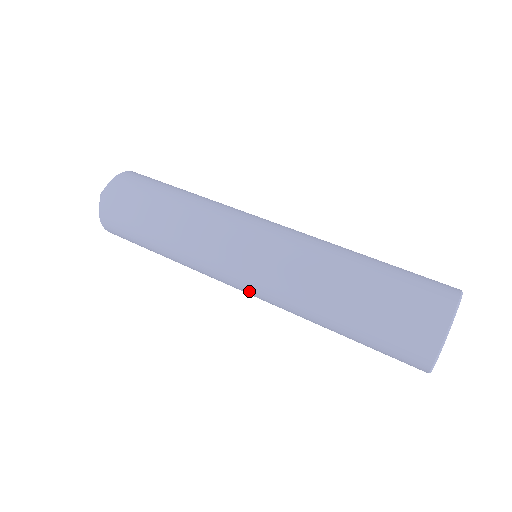
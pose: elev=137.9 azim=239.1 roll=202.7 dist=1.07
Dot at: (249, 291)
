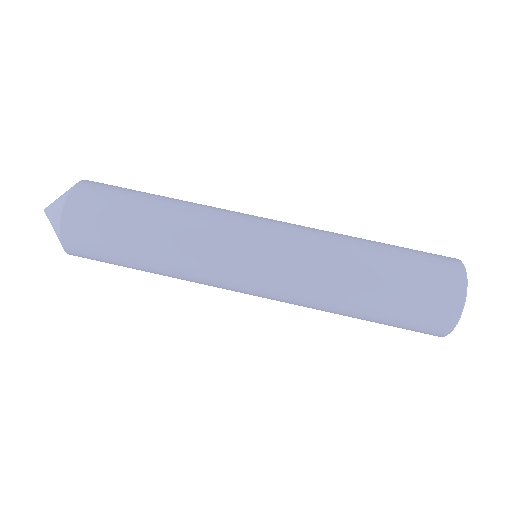
Dot at: (262, 292)
